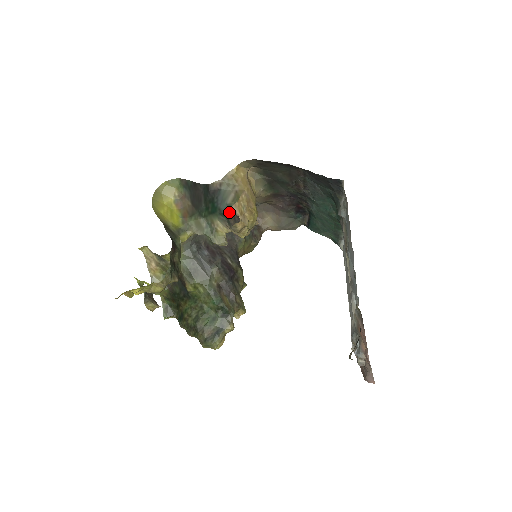
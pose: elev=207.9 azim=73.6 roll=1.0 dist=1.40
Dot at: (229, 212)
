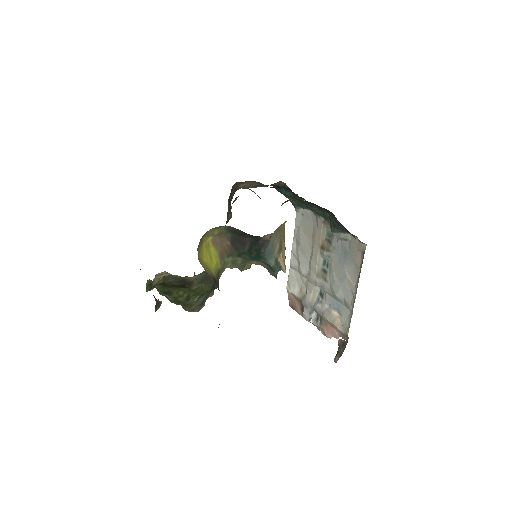
Dot at: (277, 268)
